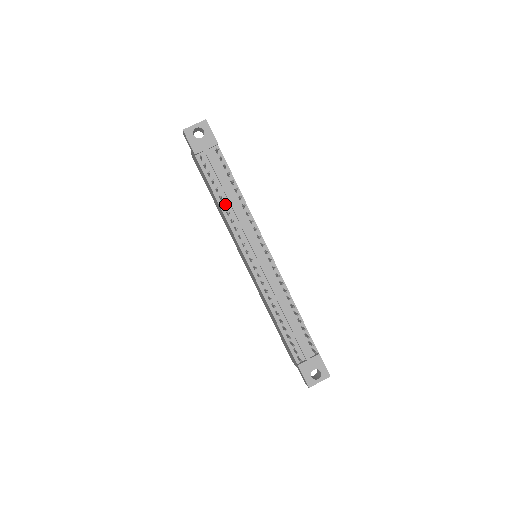
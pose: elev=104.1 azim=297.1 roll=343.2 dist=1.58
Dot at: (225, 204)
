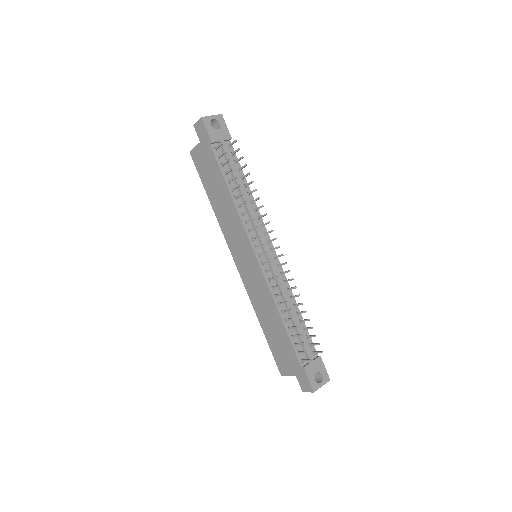
Dot at: (243, 193)
